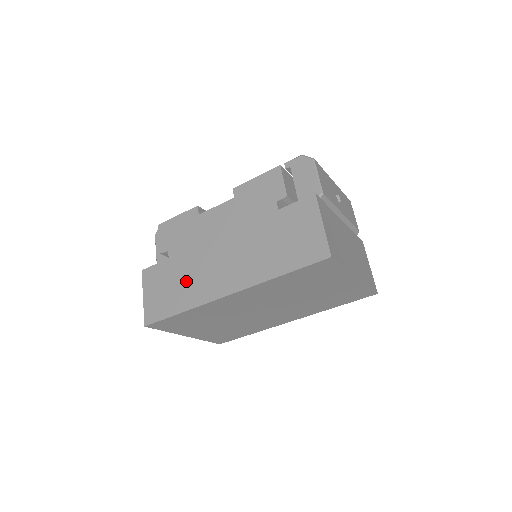
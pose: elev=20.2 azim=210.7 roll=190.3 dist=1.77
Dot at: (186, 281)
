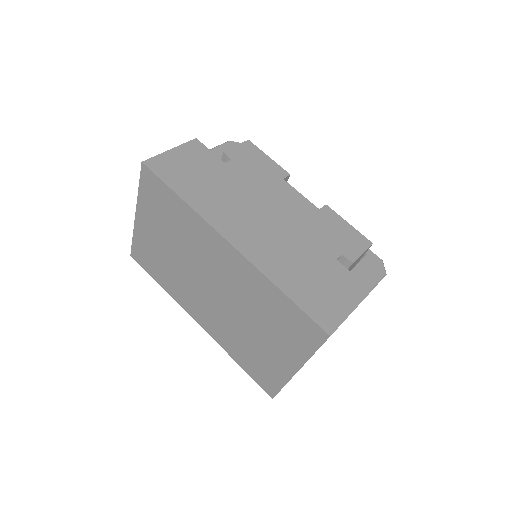
Dot at: (215, 191)
